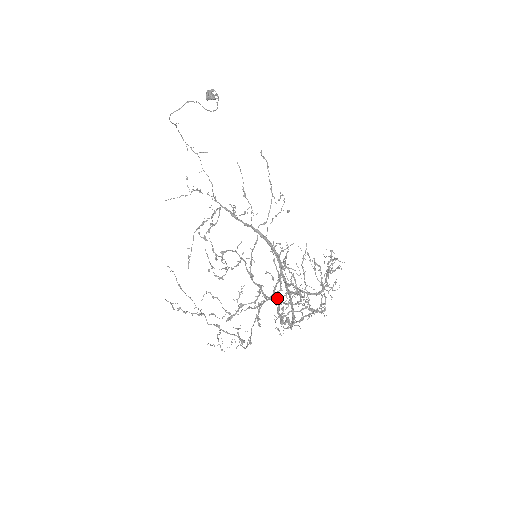
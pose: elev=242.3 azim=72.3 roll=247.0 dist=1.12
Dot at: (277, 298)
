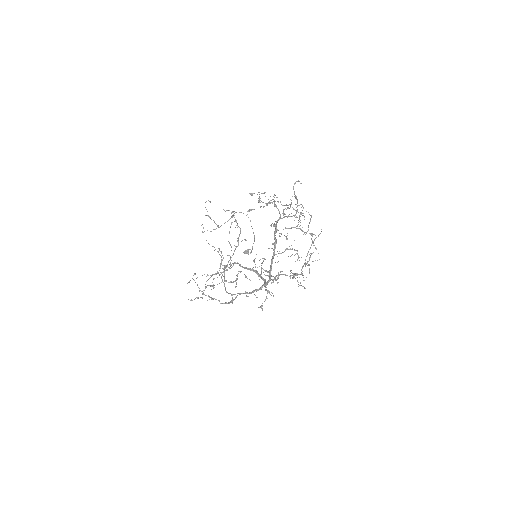
Dot at: (280, 214)
